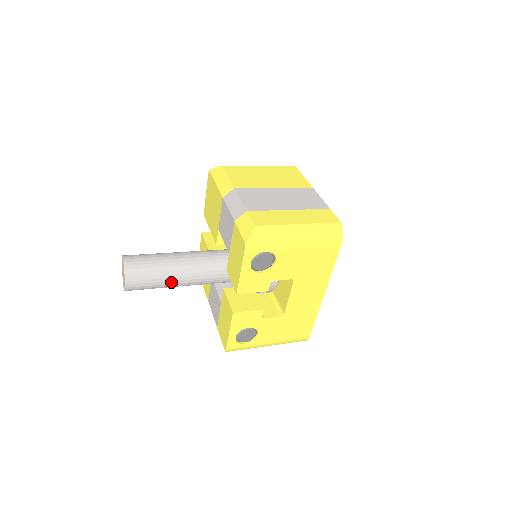
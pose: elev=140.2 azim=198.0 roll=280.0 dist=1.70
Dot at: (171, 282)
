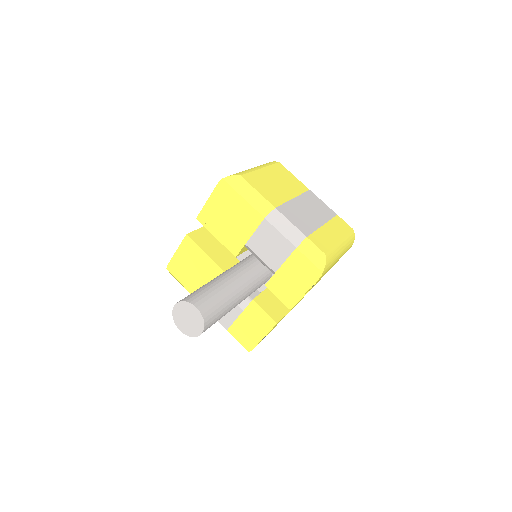
Dot at: (227, 312)
